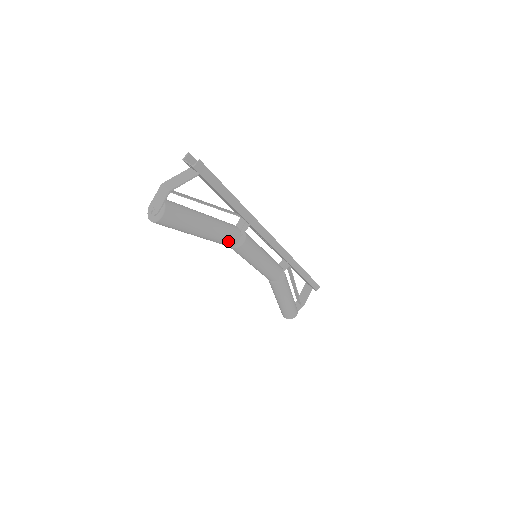
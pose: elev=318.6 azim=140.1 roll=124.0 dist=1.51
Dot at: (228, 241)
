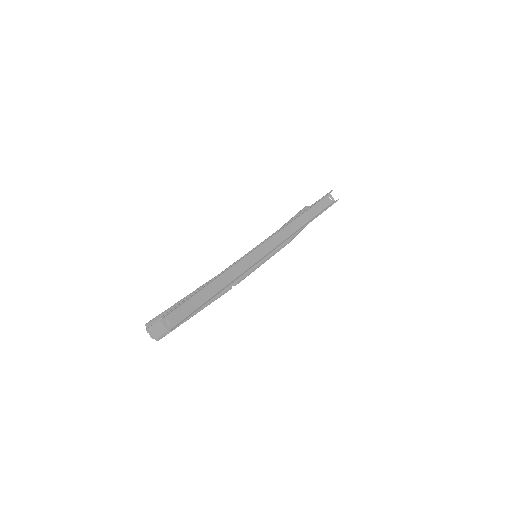
Dot at: occluded
